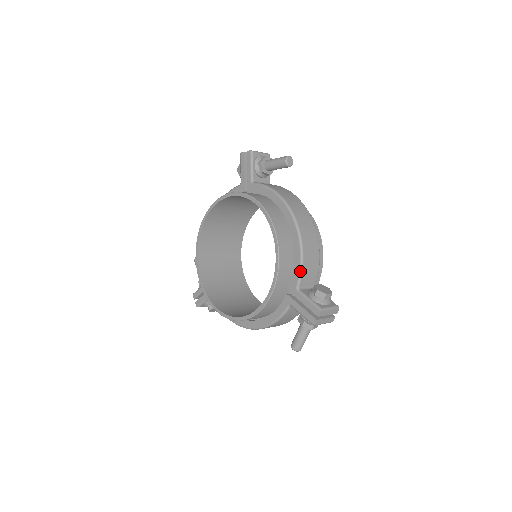
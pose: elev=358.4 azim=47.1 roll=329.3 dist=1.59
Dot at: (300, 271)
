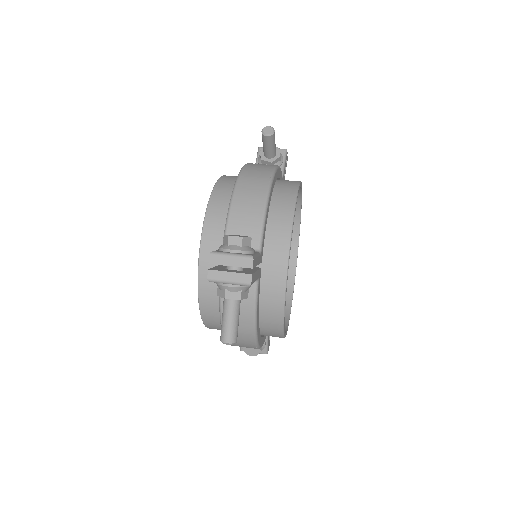
Dot at: occluded
